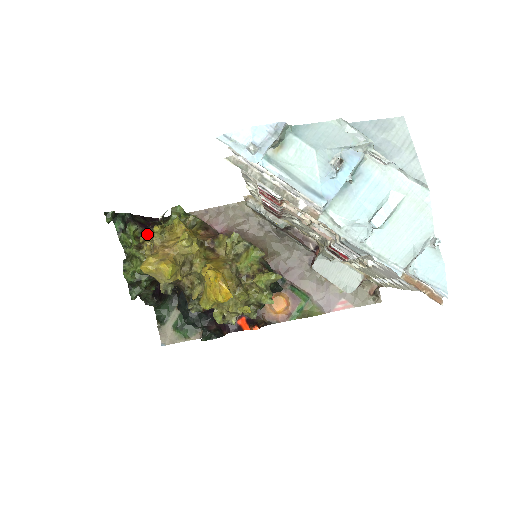
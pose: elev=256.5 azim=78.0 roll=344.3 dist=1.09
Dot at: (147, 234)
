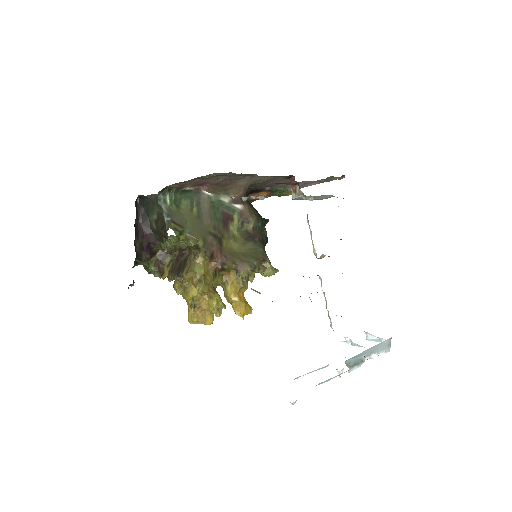
Dot at: (153, 250)
